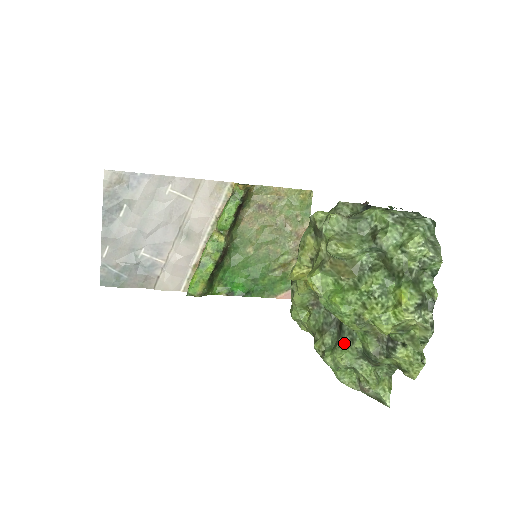
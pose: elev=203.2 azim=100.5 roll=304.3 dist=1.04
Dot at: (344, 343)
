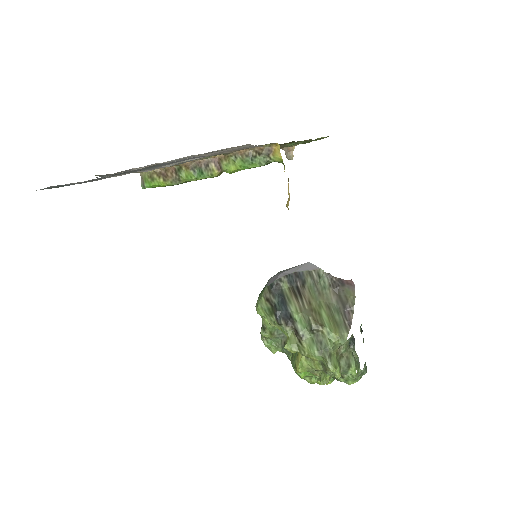
Dot at: (281, 349)
